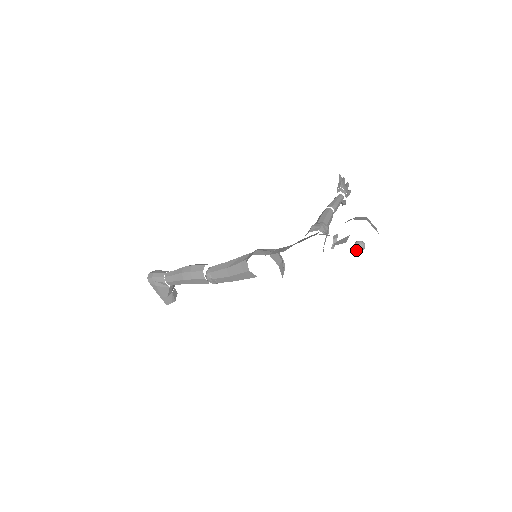
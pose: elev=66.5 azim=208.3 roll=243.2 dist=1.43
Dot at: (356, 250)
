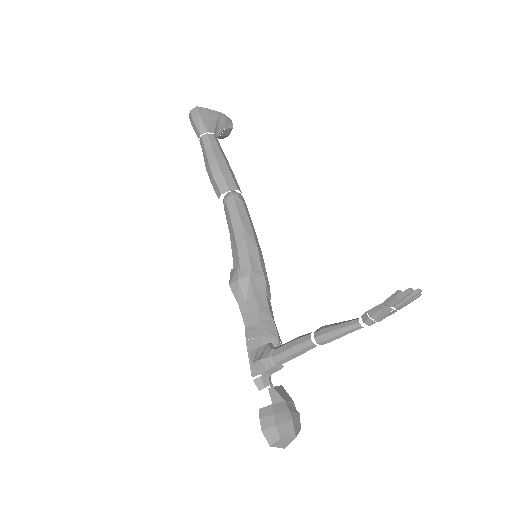
Dot at: occluded
